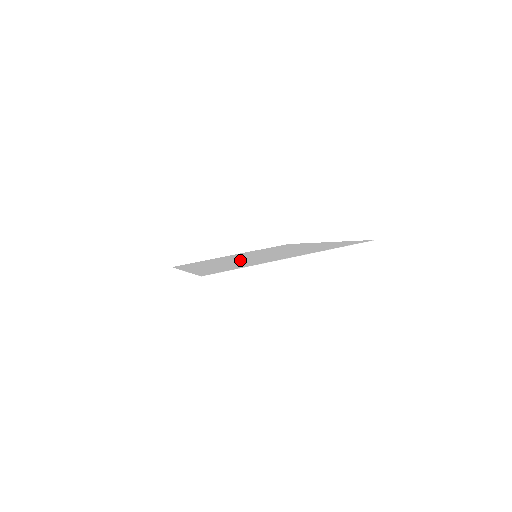
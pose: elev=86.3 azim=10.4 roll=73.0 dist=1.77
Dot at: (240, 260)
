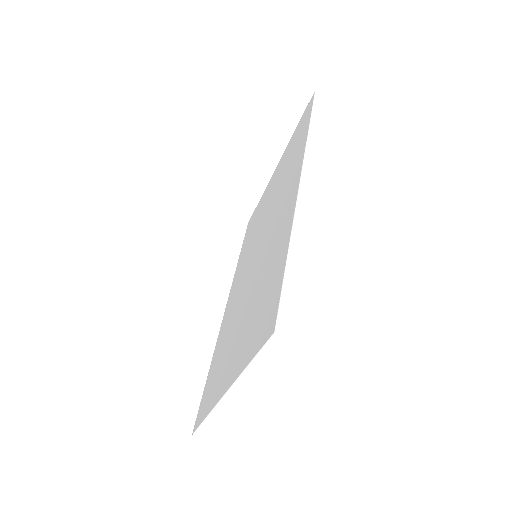
Dot at: (239, 296)
